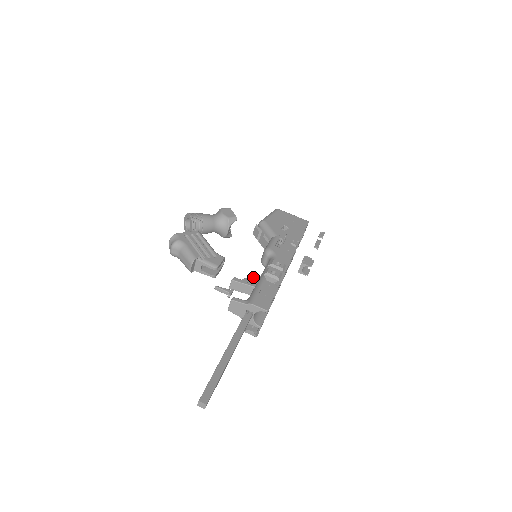
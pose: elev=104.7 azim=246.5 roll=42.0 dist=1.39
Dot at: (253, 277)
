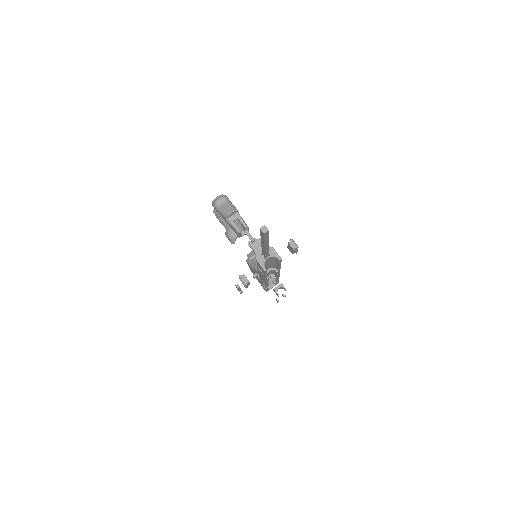
Dot at: occluded
